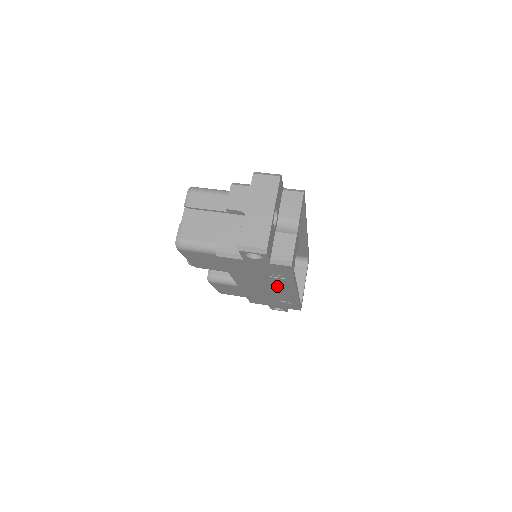
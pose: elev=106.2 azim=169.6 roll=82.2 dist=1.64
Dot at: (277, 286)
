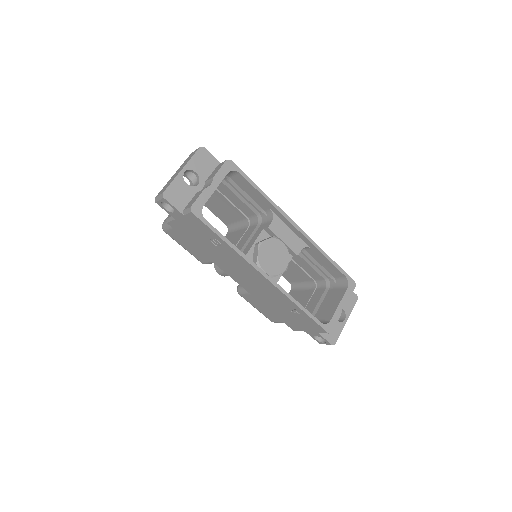
Dot at: (243, 268)
